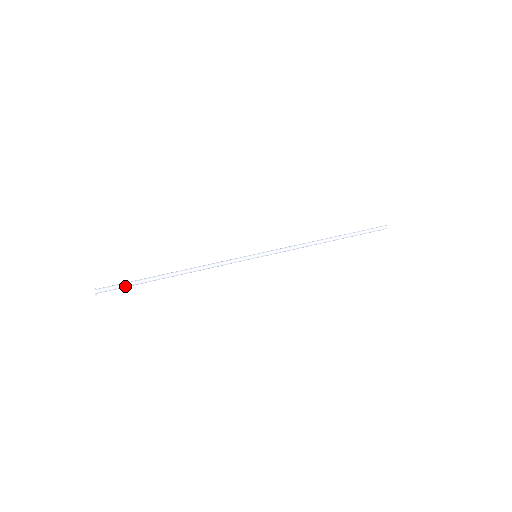
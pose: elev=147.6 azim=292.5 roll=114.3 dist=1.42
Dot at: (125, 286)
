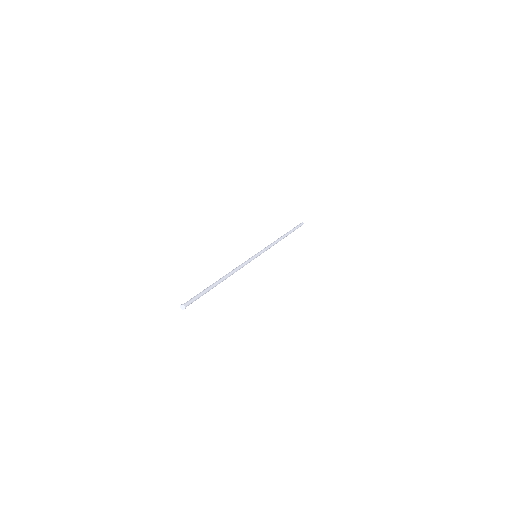
Dot at: (199, 297)
